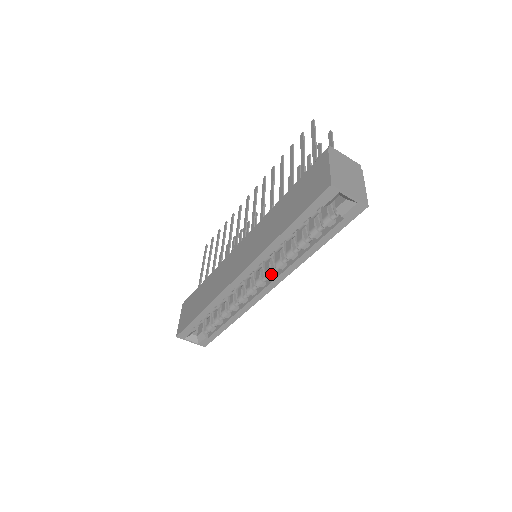
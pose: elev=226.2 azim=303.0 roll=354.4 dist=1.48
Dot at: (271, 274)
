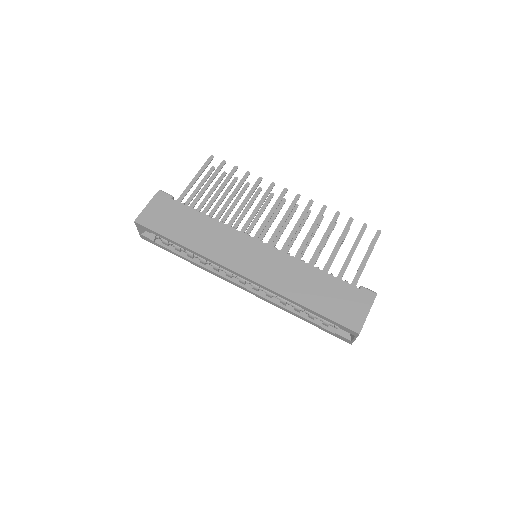
Dot at: (257, 289)
